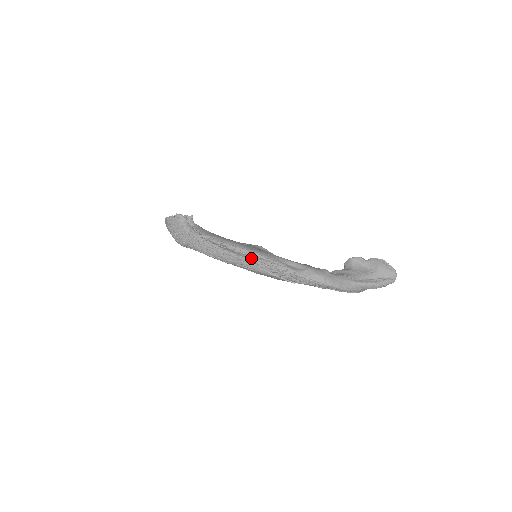
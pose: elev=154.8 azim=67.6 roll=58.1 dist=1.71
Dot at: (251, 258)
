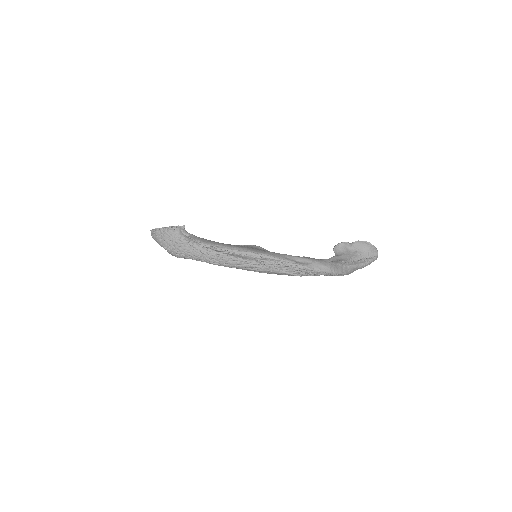
Dot at: (260, 260)
